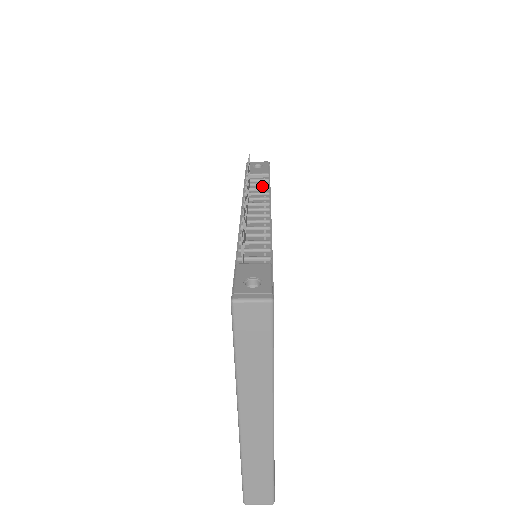
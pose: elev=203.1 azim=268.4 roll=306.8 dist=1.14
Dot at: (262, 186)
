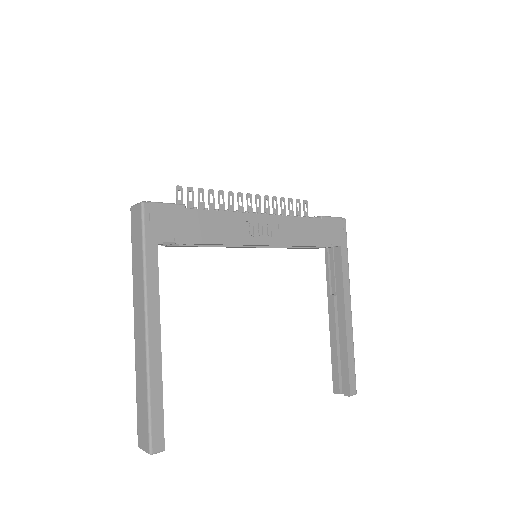
Dot at: occluded
